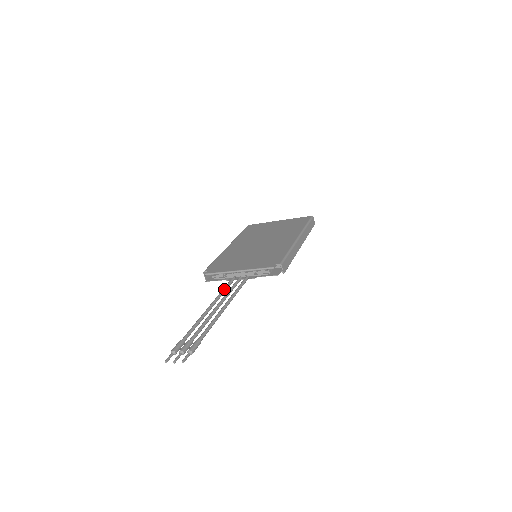
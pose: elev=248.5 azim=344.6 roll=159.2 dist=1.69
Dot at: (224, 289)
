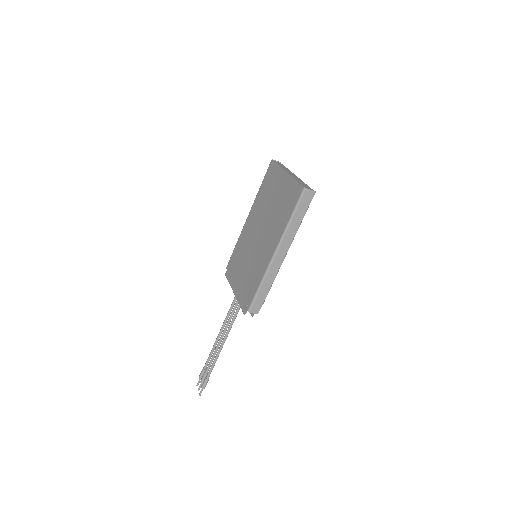
Dot at: (230, 309)
